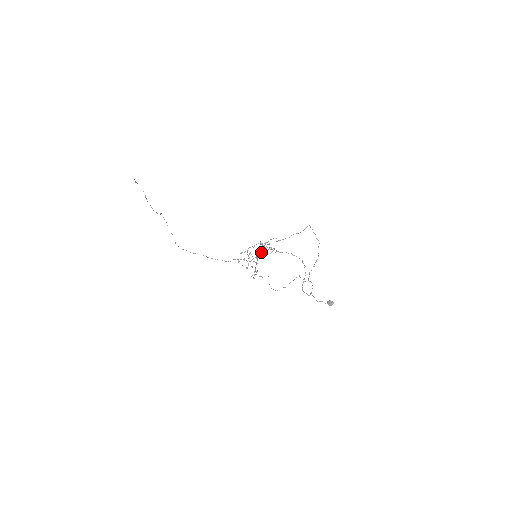
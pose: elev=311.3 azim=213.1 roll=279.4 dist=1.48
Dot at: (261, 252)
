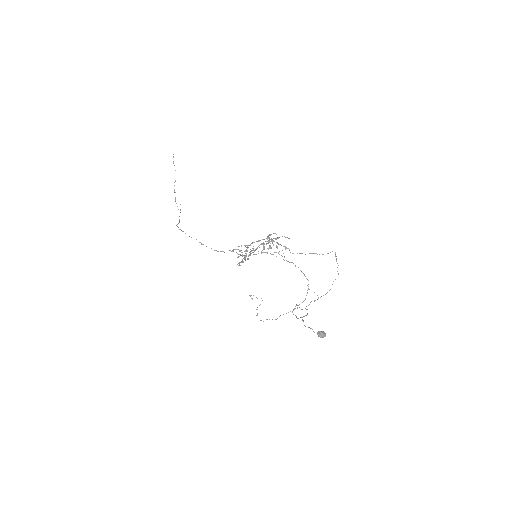
Dot at: (264, 243)
